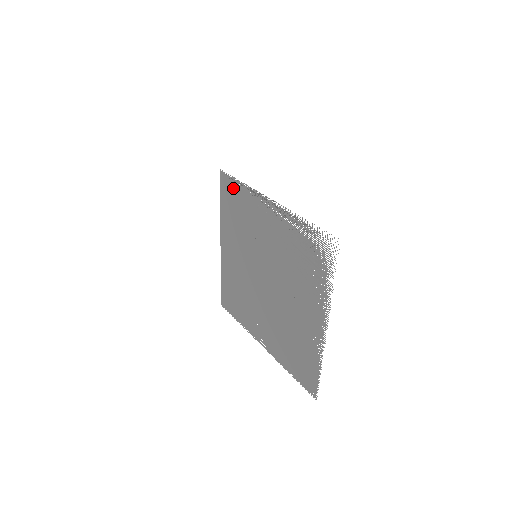
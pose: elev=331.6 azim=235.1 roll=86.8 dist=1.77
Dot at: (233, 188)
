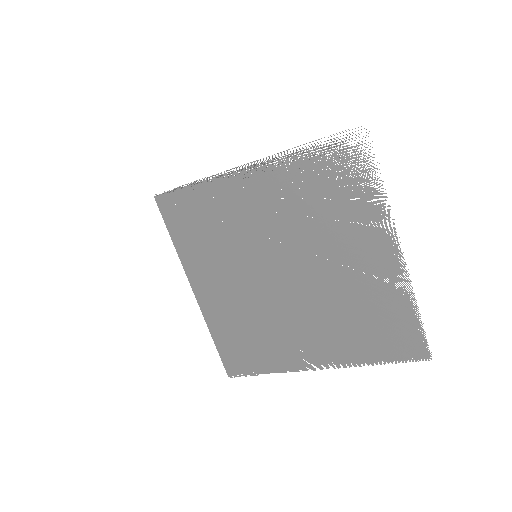
Dot at: (184, 201)
